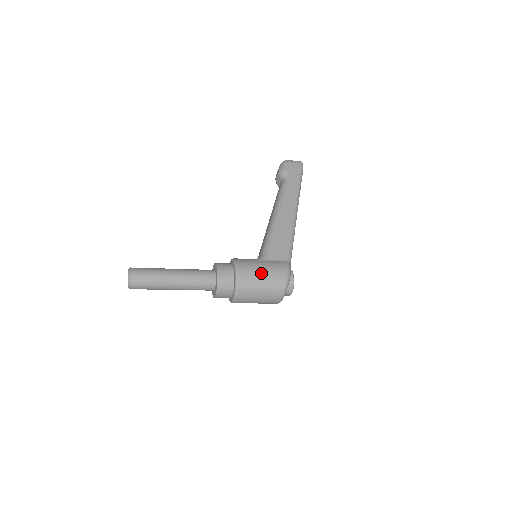
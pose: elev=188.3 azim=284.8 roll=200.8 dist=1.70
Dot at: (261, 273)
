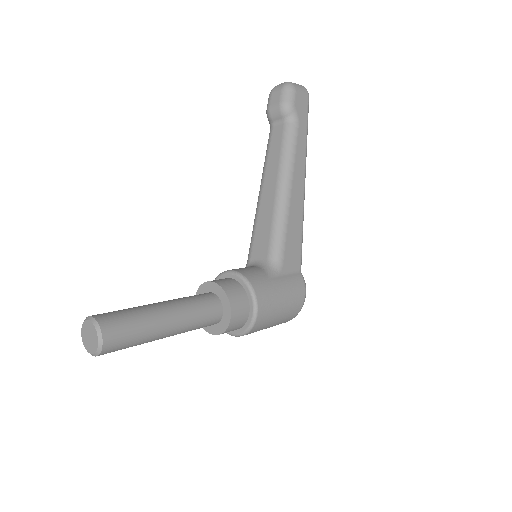
Dot at: (281, 301)
